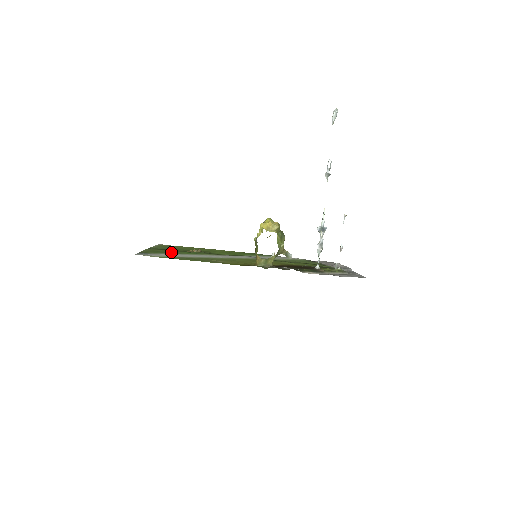
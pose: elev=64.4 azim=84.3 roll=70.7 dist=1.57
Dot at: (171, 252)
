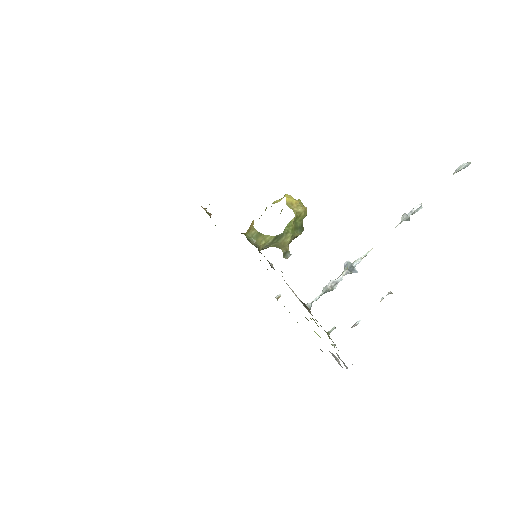
Dot at: occluded
